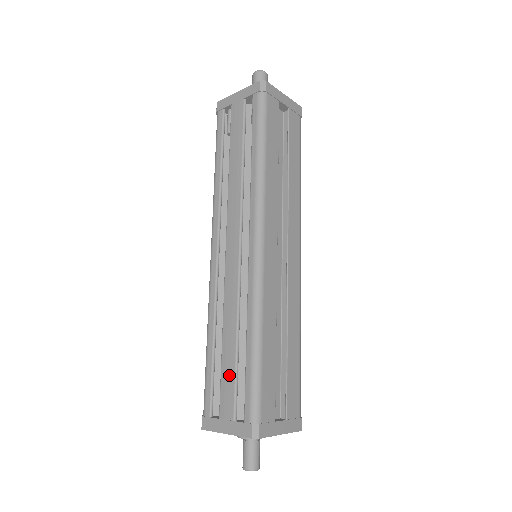
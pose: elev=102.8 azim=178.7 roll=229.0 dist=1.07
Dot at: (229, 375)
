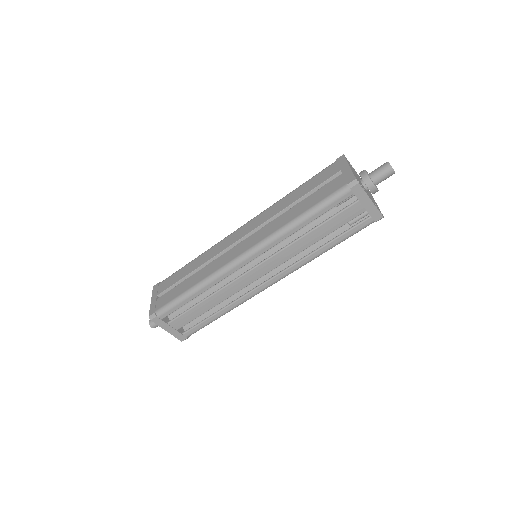
Dot at: (193, 316)
